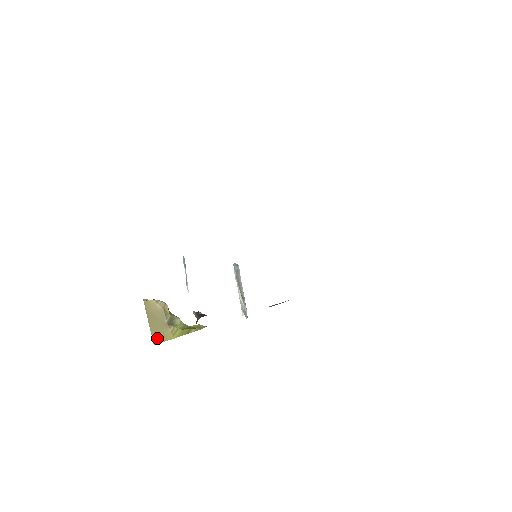
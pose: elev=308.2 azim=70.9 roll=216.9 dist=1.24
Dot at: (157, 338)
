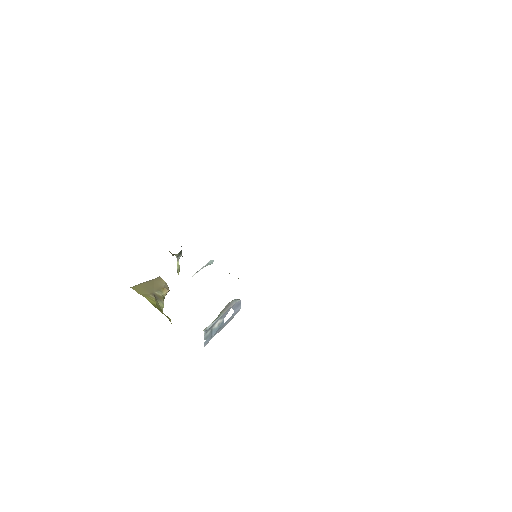
Dot at: (137, 288)
